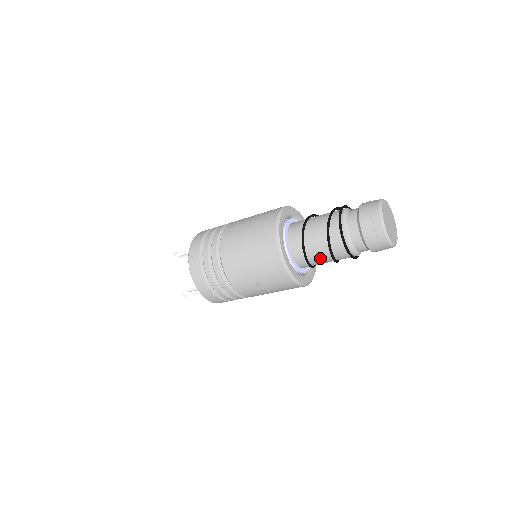
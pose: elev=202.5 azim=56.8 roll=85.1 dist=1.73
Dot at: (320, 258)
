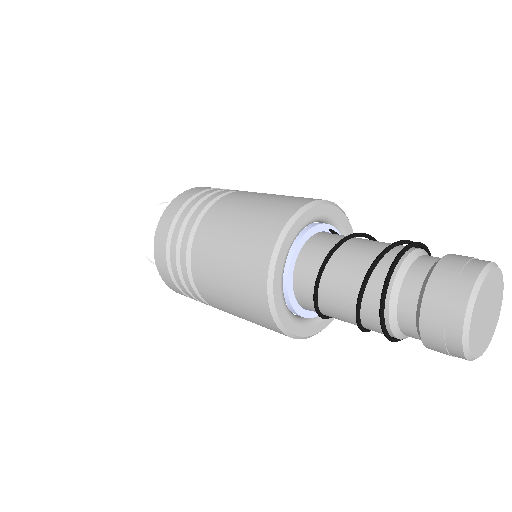
Dot at: (344, 321)
